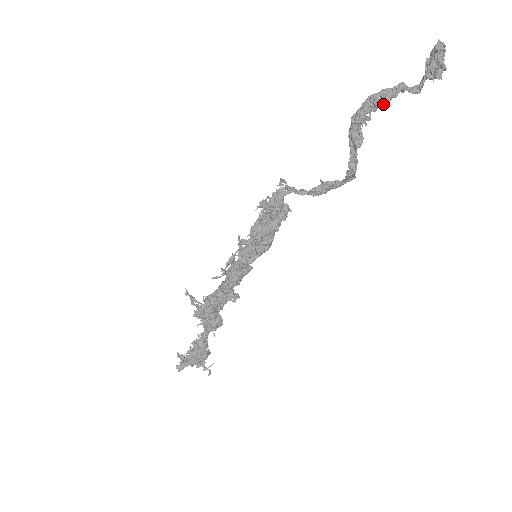
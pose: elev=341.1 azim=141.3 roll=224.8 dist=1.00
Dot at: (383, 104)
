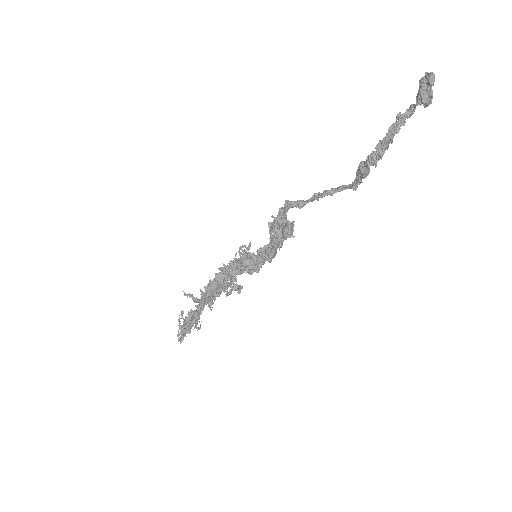
Dot at: occluded
